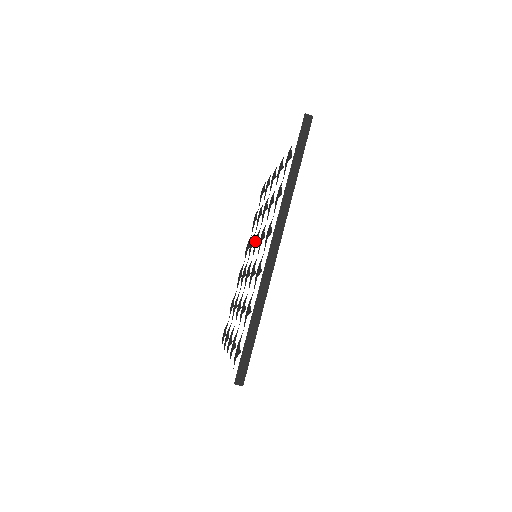
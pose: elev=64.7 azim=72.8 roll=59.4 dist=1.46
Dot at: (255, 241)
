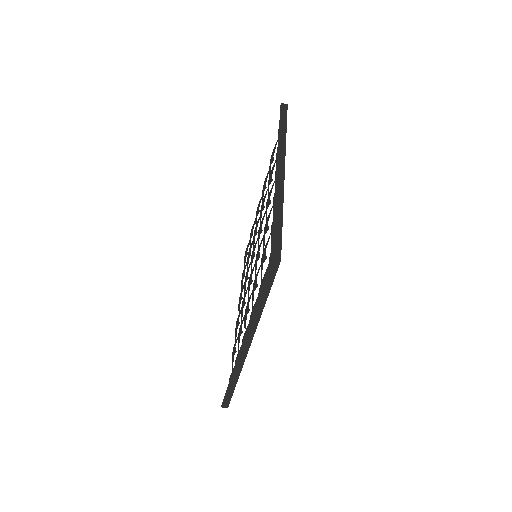
Dot at: occluded
